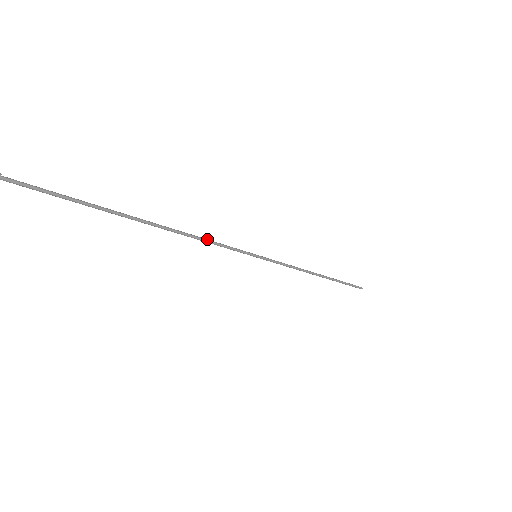
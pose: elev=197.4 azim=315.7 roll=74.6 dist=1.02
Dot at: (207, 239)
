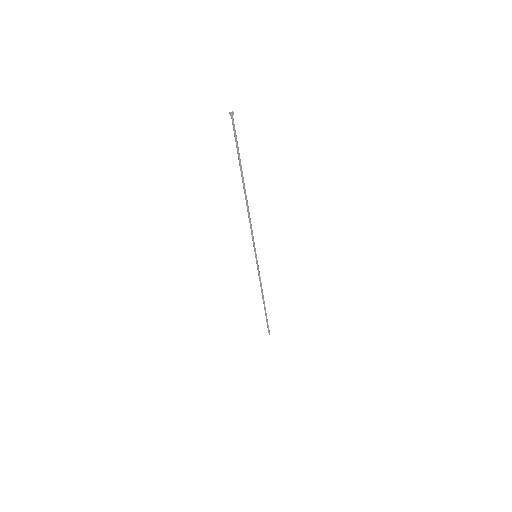
Dot at: occluded
